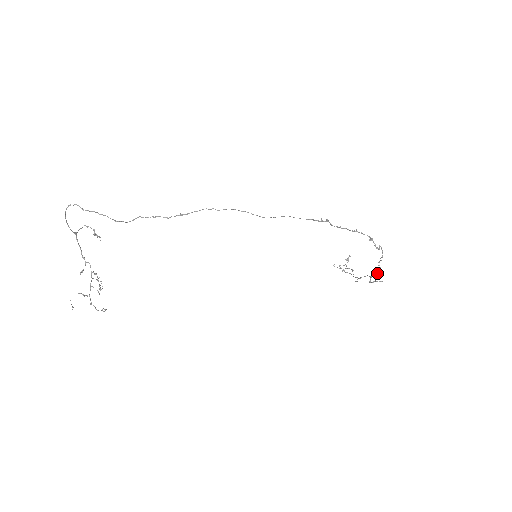
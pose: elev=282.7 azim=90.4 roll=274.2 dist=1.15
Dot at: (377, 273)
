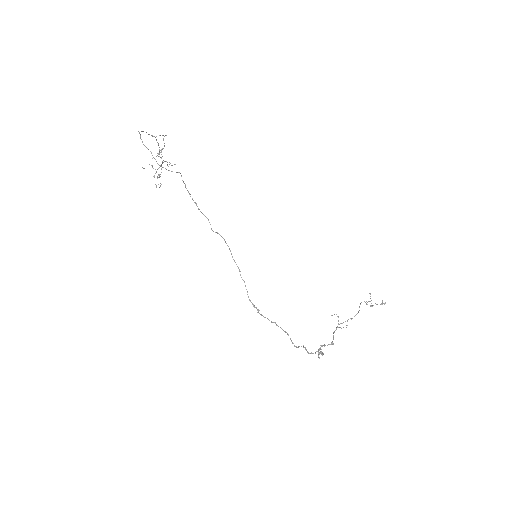
Dot at: occluded
